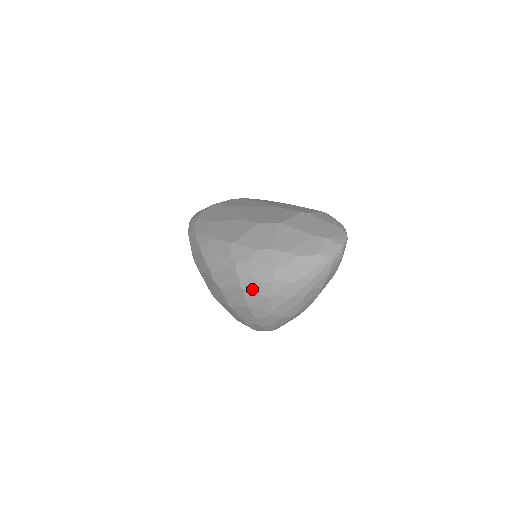
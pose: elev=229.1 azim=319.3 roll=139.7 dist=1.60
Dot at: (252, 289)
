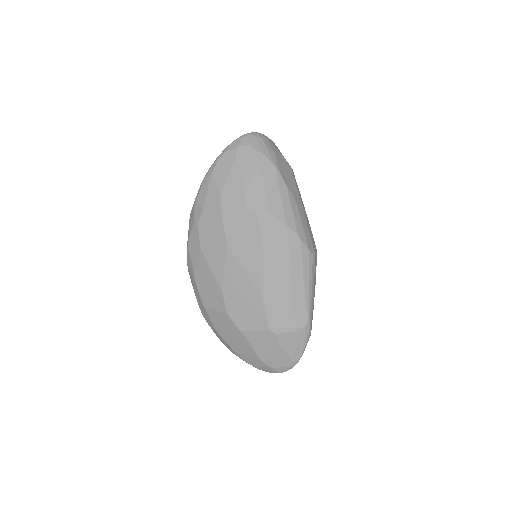
Dot at: occluded
